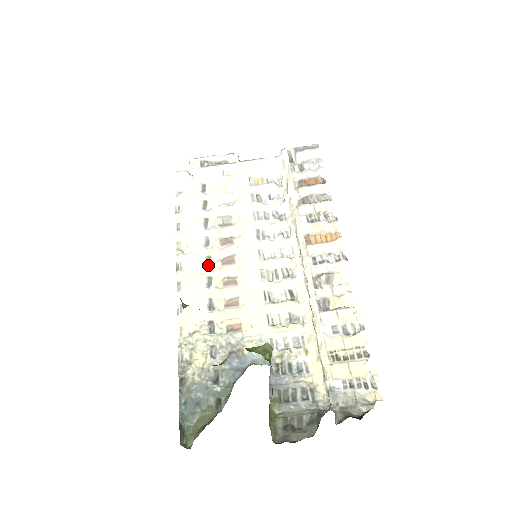
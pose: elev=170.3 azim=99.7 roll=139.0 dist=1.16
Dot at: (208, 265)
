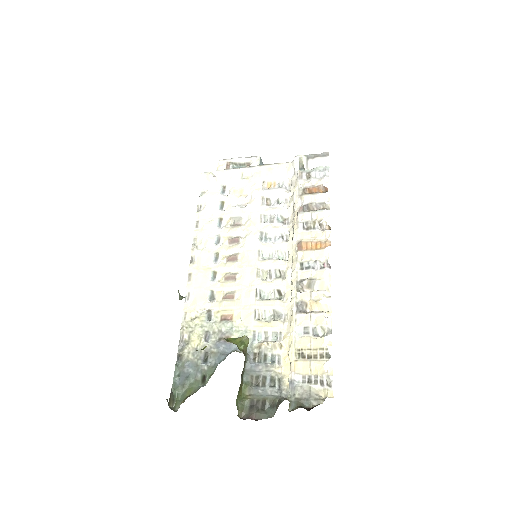
Dot at: (216, 260)
